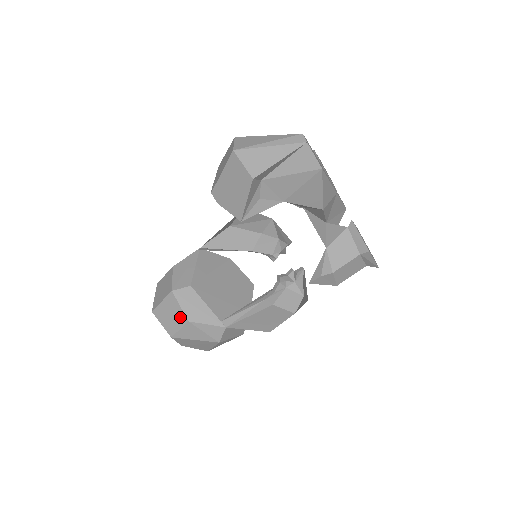
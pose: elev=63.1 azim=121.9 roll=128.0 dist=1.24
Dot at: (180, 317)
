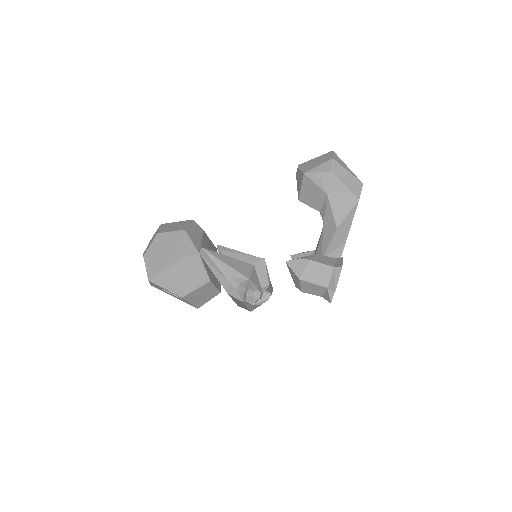
Dot at: (181, 227)
